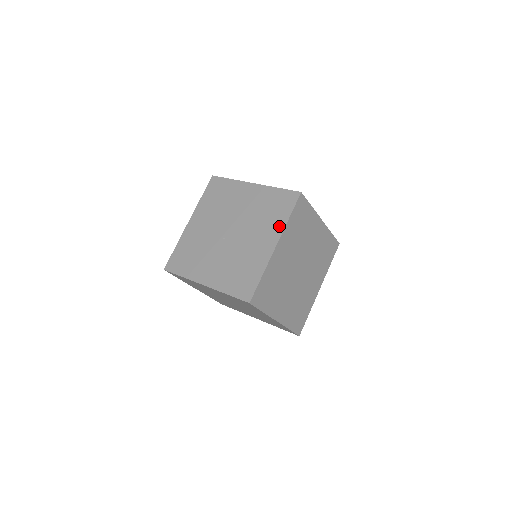
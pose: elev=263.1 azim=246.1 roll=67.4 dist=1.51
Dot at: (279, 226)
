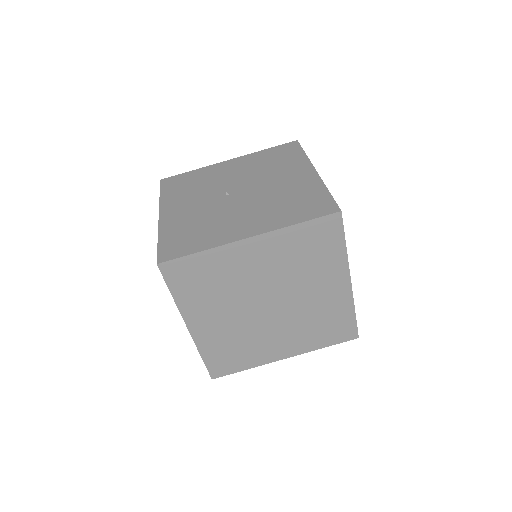
Dot at: (278, 223)
